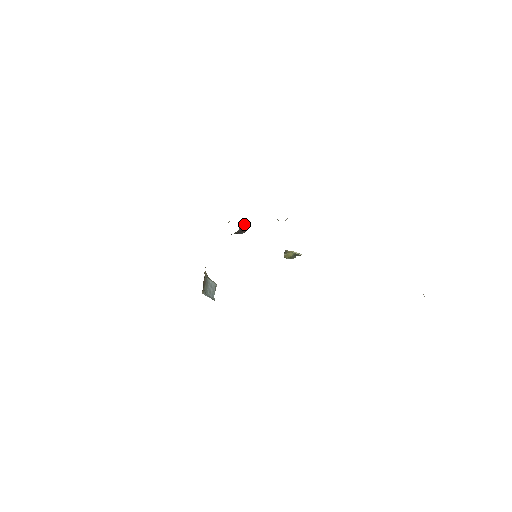
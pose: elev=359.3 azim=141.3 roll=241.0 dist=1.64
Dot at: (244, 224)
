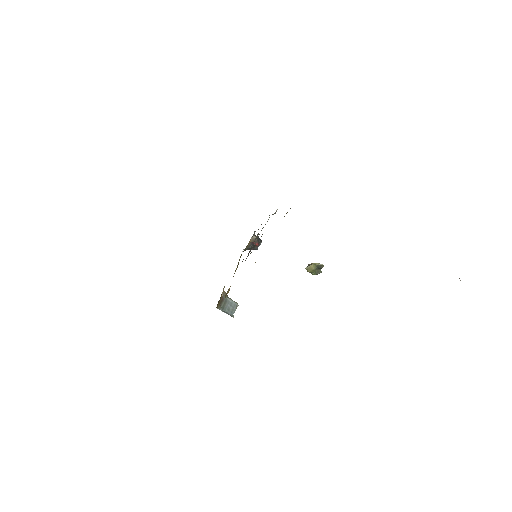
Dot at: occluded
